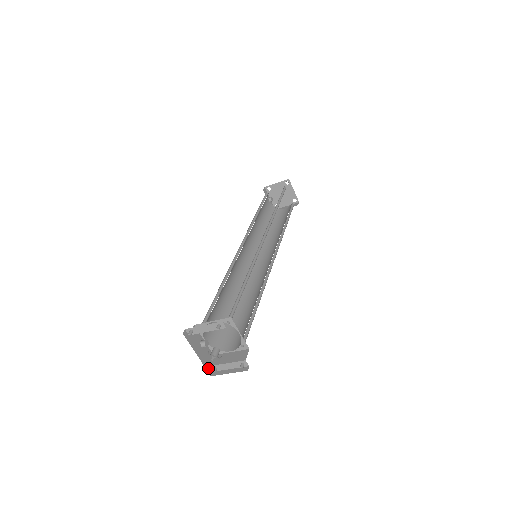
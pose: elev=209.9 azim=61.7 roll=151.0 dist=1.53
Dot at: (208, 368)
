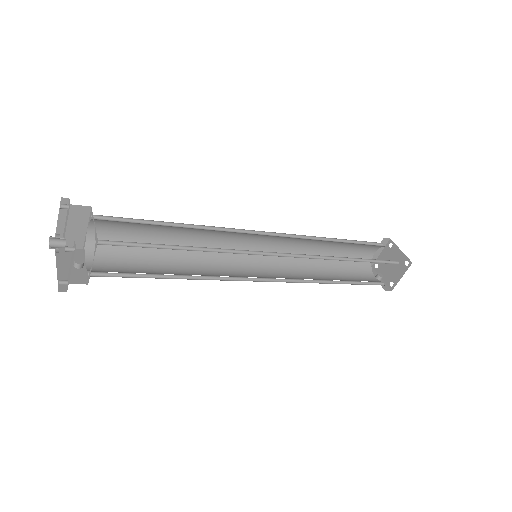
Dot at: occluded
